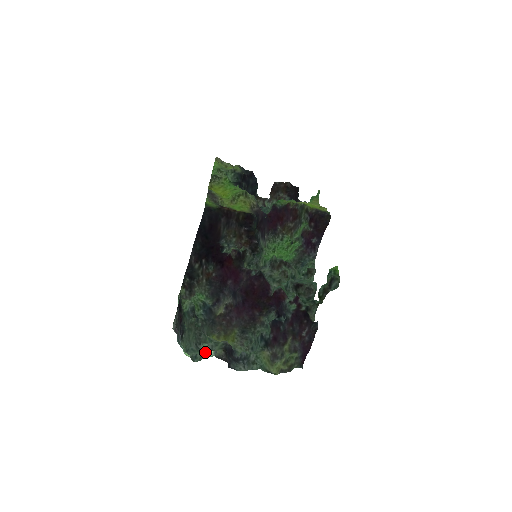
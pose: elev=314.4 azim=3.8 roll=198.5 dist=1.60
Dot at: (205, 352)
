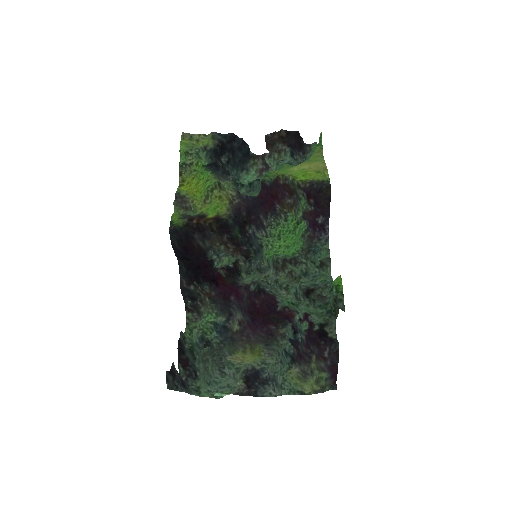
Dot at: occluded
